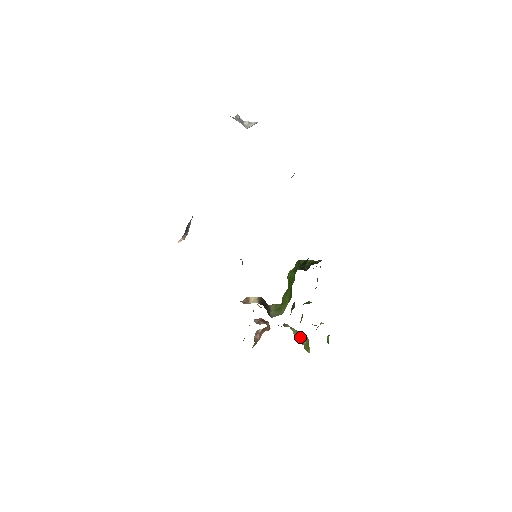
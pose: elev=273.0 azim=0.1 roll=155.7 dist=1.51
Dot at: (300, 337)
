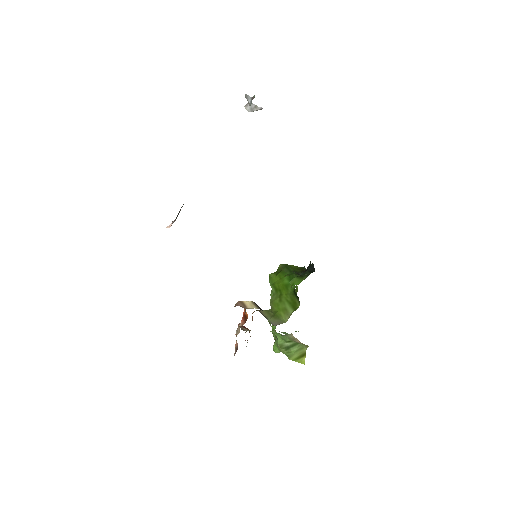
Dot at: (289, 347)
